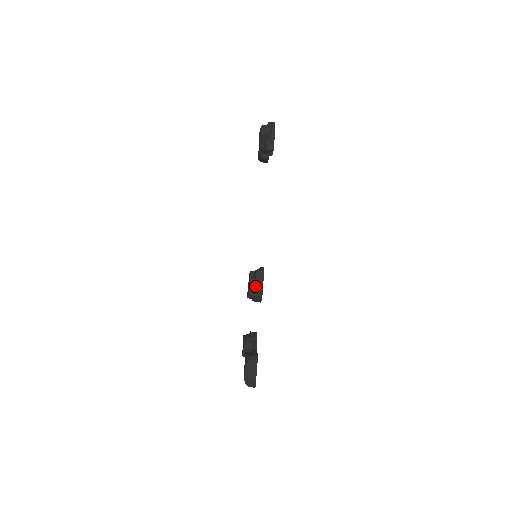
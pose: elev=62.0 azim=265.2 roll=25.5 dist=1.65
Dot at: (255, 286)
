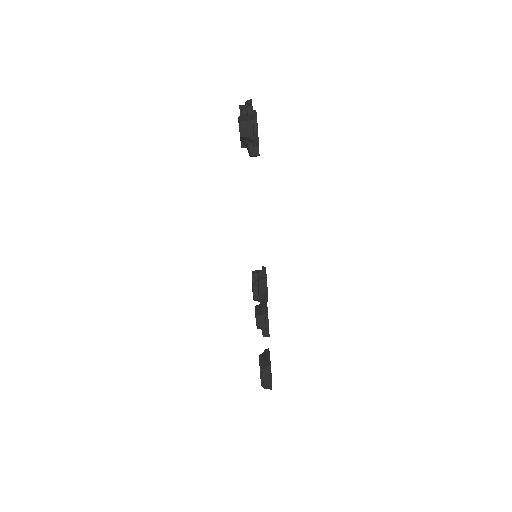
Dot at: (259, 294)
